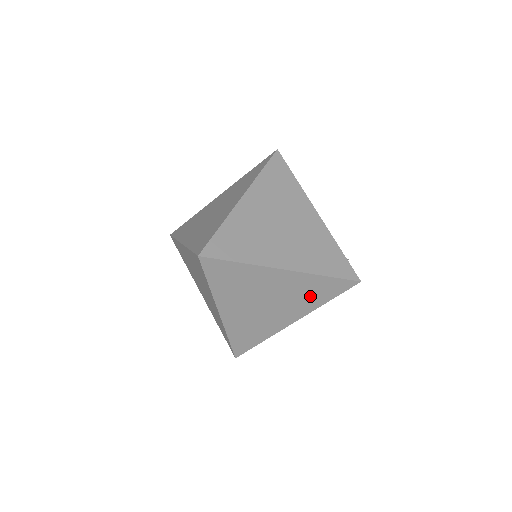
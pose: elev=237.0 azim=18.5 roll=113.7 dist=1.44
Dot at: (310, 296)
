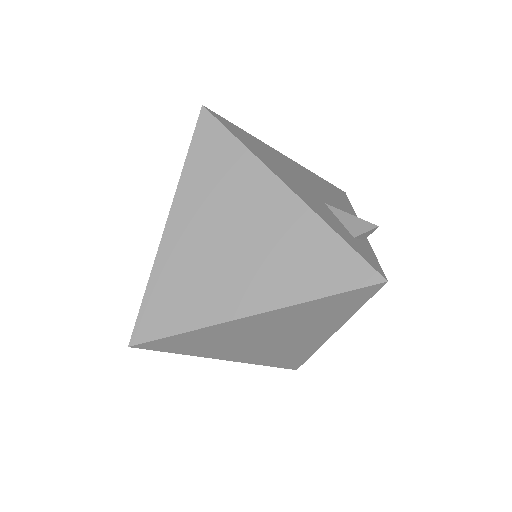
Dot at: (323, 316)
